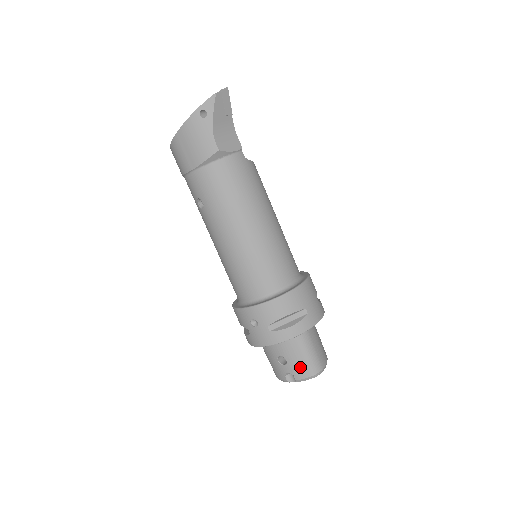
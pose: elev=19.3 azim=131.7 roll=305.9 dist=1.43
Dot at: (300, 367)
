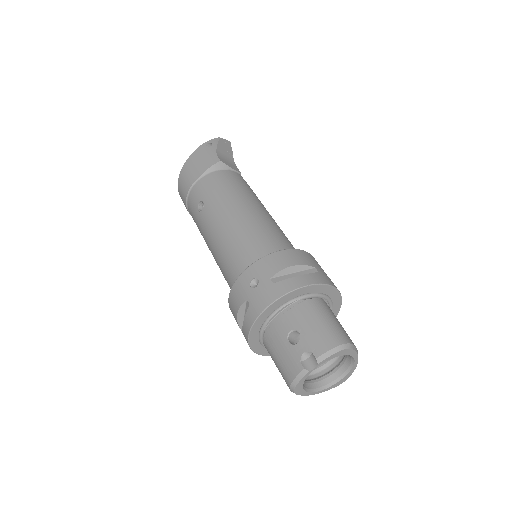
Dot at: (319, 336)
